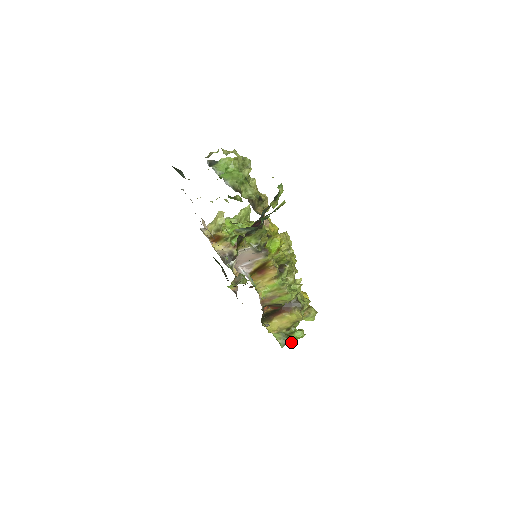
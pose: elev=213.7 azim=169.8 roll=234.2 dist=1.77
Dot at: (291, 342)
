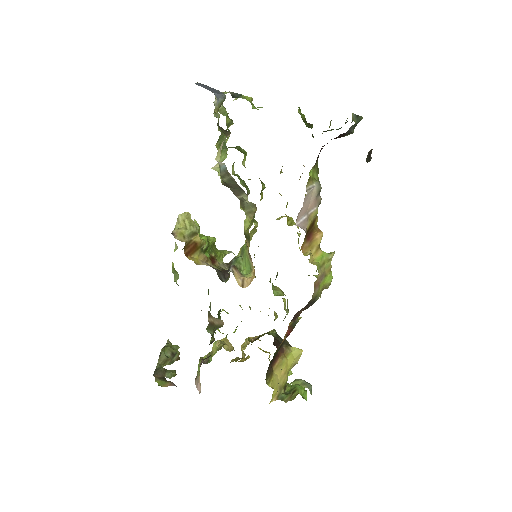
Dot at: (303, 397)
